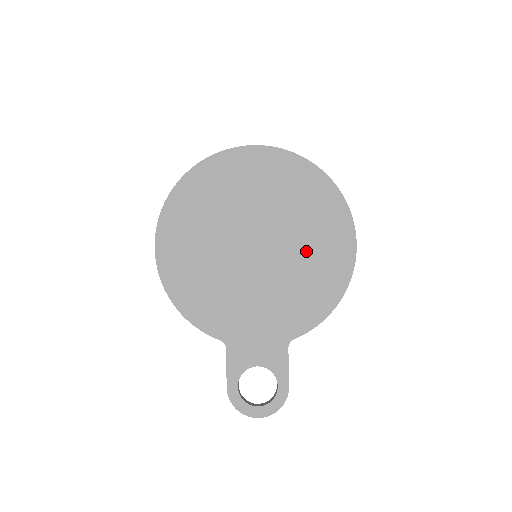
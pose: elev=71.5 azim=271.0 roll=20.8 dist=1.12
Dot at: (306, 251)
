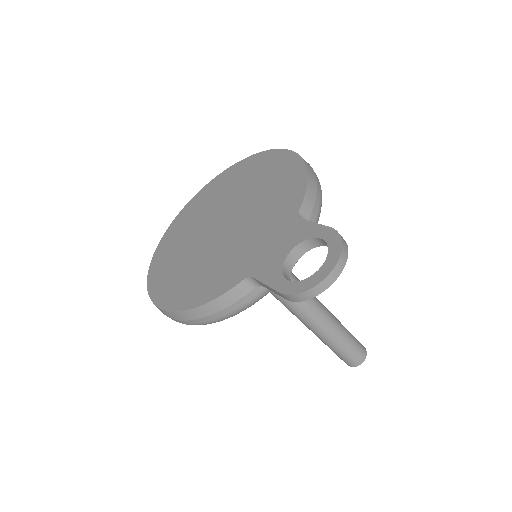
Dot at: (256, 186)
